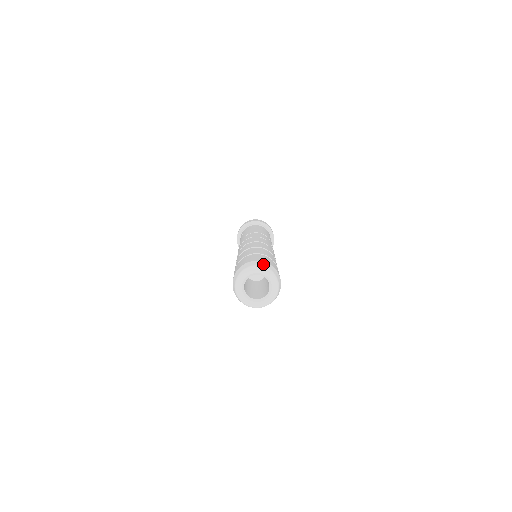
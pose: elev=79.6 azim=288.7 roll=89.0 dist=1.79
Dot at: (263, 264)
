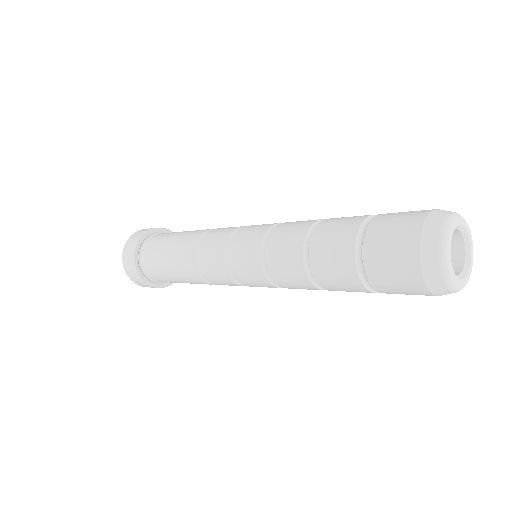
Dot at: (444, 211)
